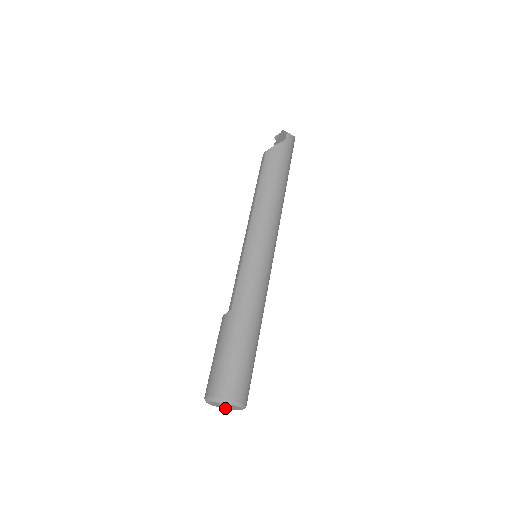
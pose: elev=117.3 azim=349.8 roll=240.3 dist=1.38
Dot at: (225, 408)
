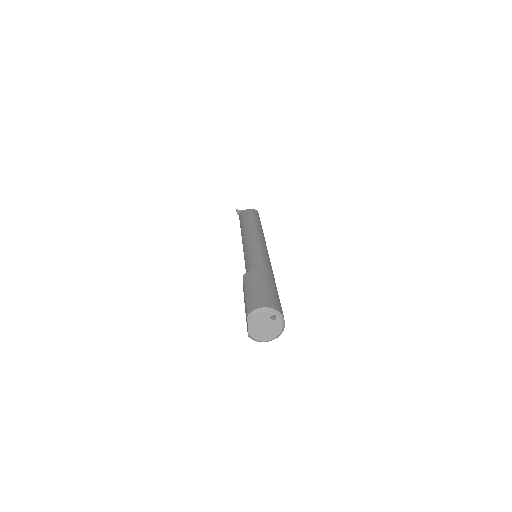
Dot at: (251, 333)
